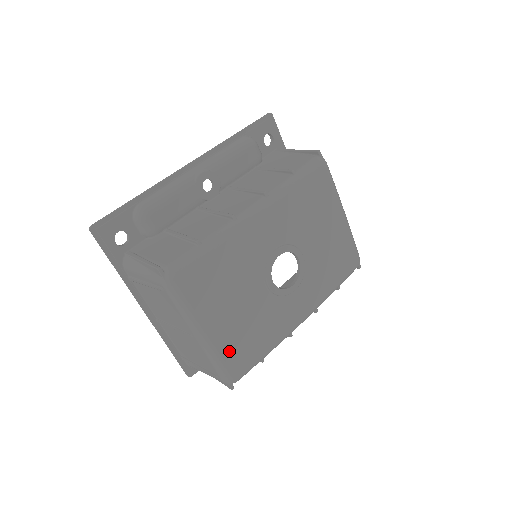
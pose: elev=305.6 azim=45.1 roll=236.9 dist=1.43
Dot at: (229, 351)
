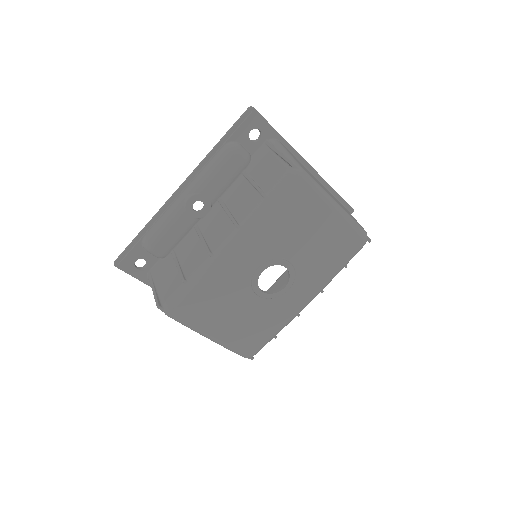
Dot at: (238, 342)
